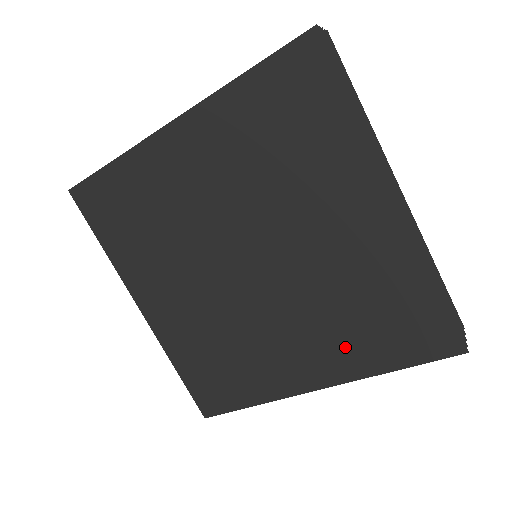
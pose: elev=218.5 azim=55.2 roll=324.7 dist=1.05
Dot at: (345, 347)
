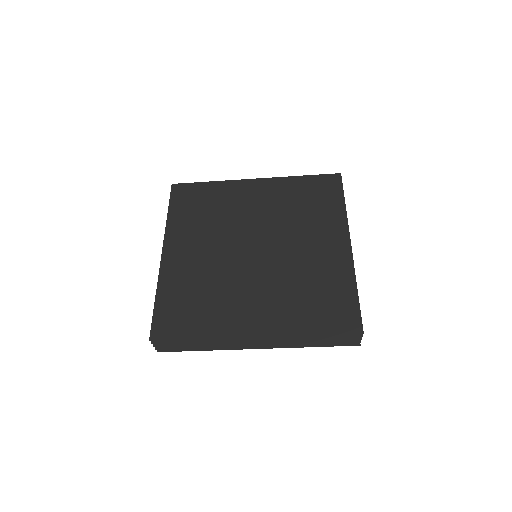
Dot at: (288, 312)
